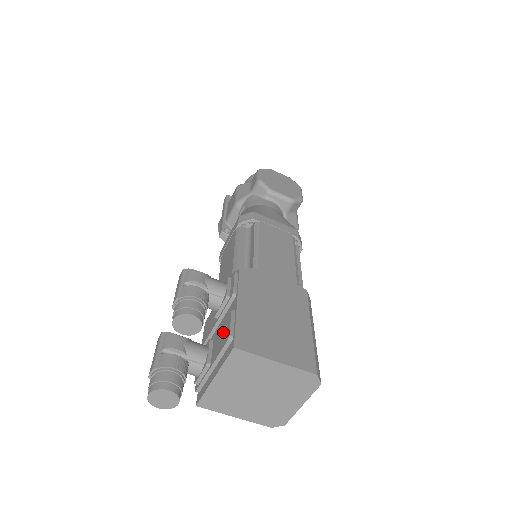
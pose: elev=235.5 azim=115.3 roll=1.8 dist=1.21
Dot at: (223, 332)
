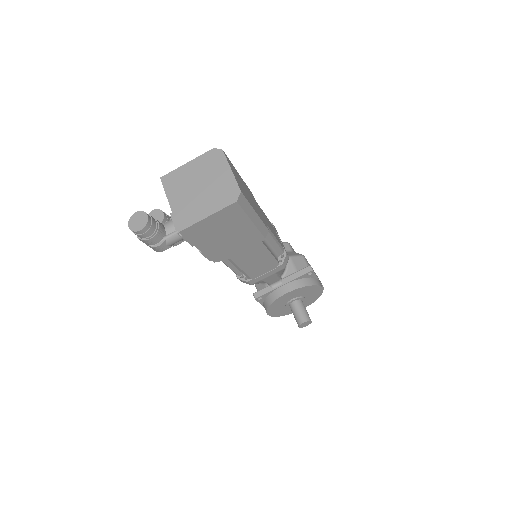
Dot at: occluded
